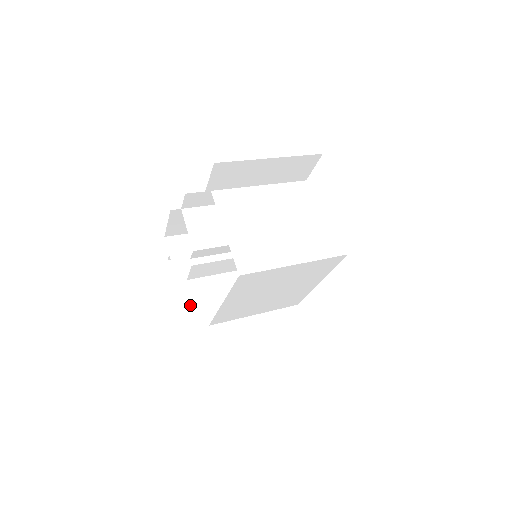
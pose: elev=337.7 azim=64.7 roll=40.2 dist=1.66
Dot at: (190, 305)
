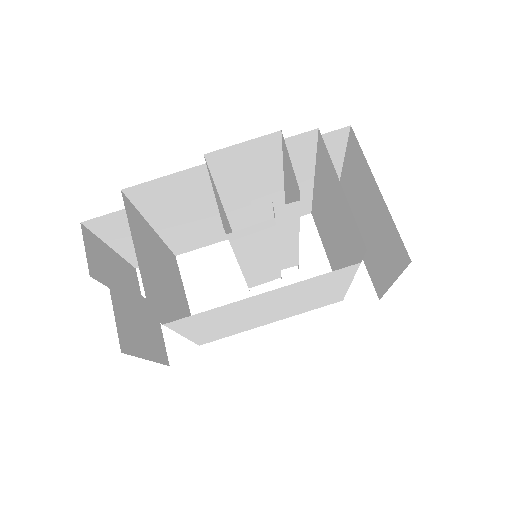
Dot at: (146, 278)
